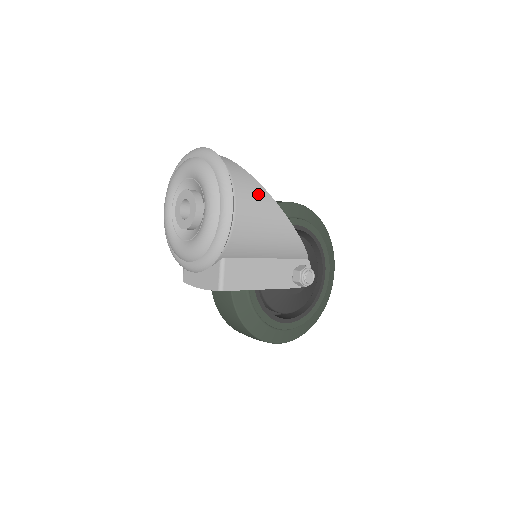
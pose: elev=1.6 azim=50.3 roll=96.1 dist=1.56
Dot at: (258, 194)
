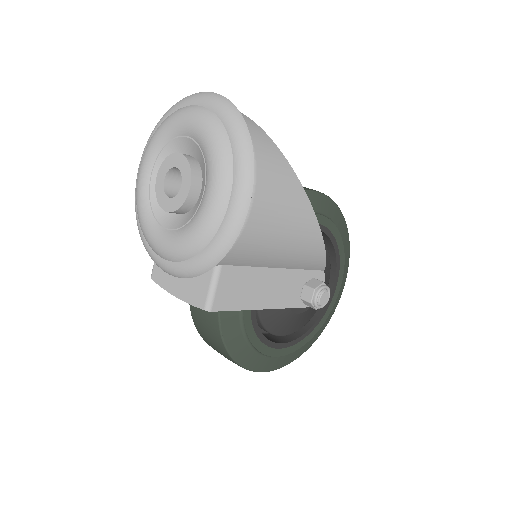
Dot at: (286, 180)
